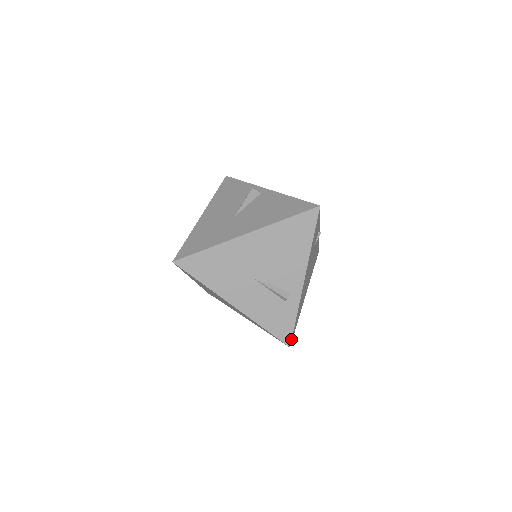
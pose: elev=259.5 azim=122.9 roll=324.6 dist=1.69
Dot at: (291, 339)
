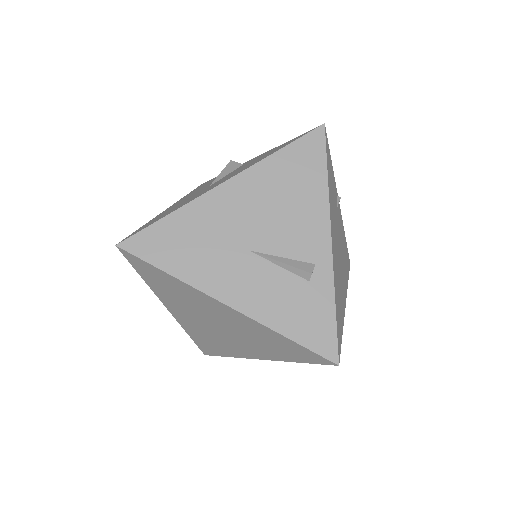
Dot at: (337, 349)
